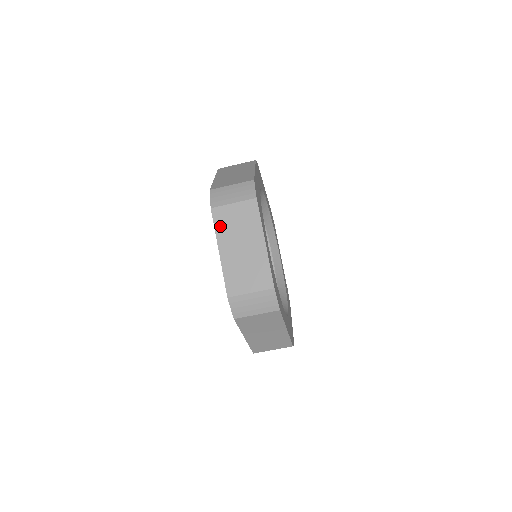
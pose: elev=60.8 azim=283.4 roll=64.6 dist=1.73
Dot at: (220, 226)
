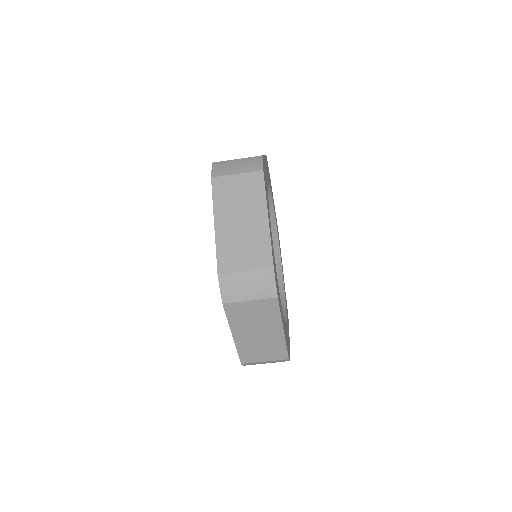
Dot at: (219, 197)
